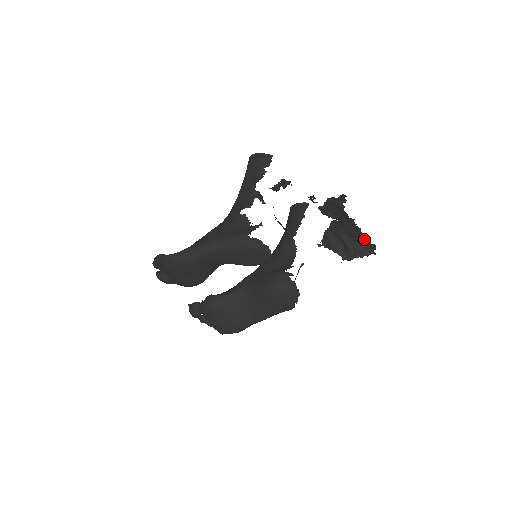
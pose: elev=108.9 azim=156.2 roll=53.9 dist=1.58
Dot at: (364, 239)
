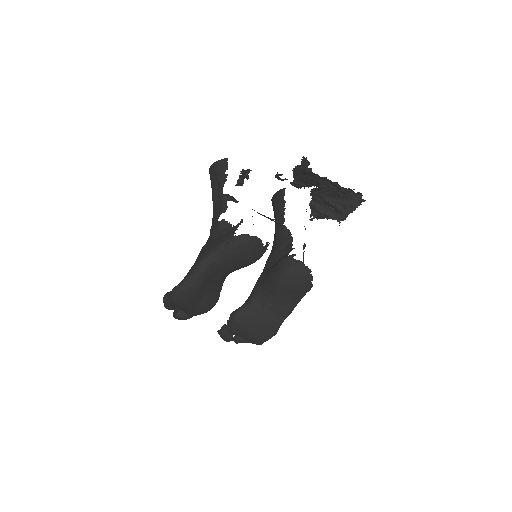
Dot at: (347, 192)
